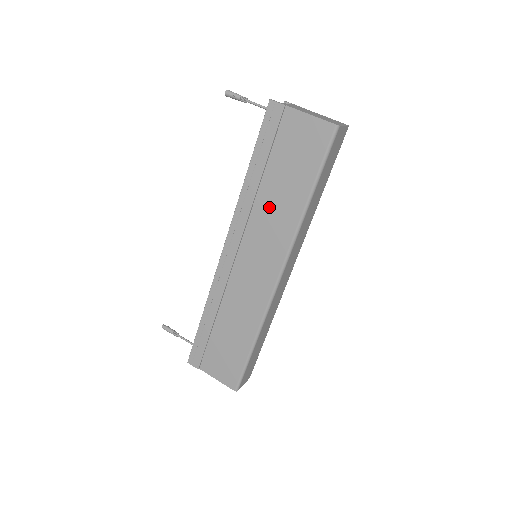
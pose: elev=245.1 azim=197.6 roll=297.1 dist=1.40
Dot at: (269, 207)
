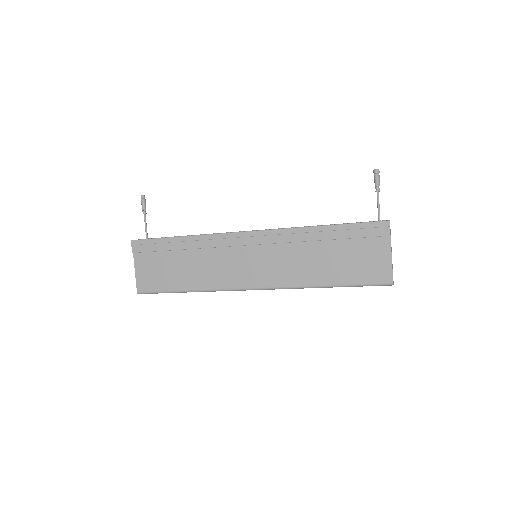
Dot at: (304, 257)
